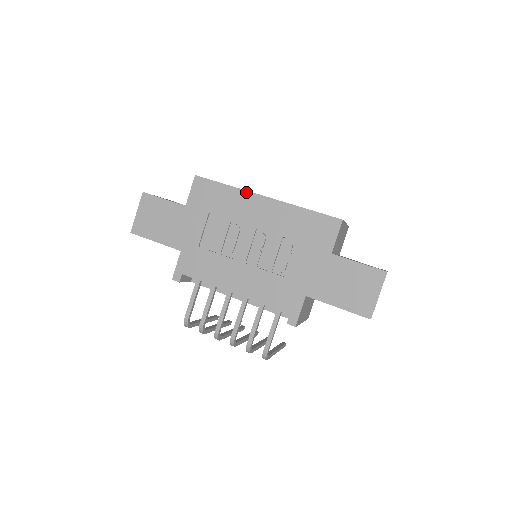
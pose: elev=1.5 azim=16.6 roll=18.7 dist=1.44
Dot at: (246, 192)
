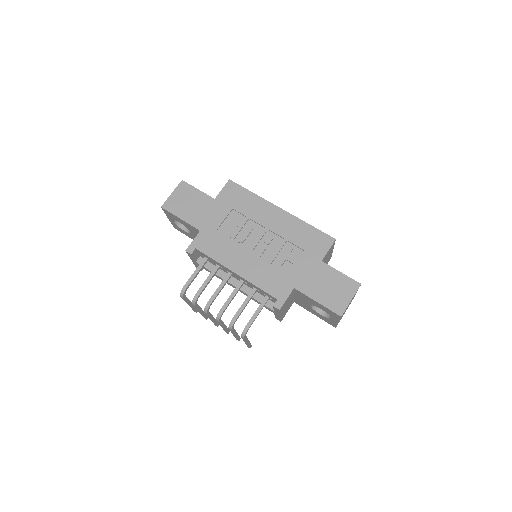
Dot at: (267, 201)
